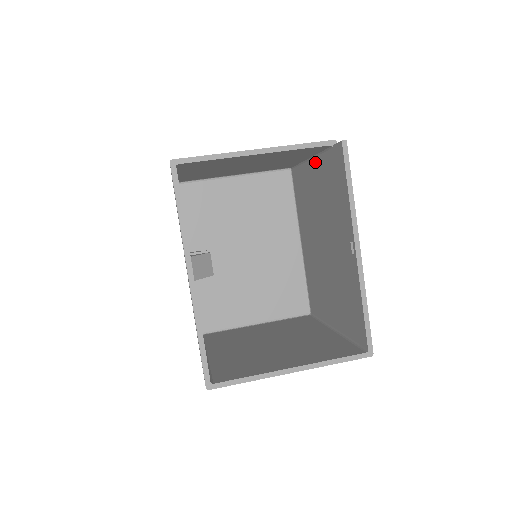
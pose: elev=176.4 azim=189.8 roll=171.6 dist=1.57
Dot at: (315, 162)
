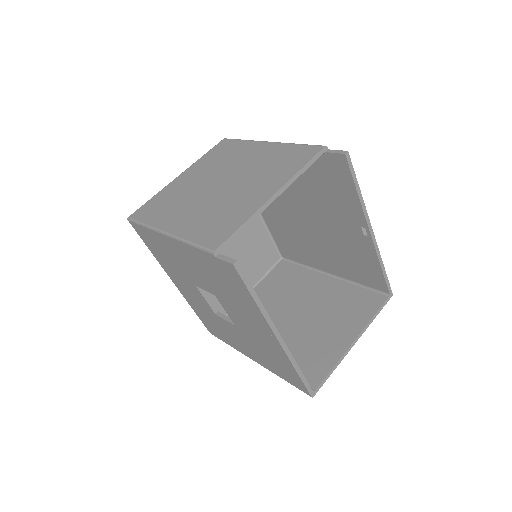
Dot at: occluded
